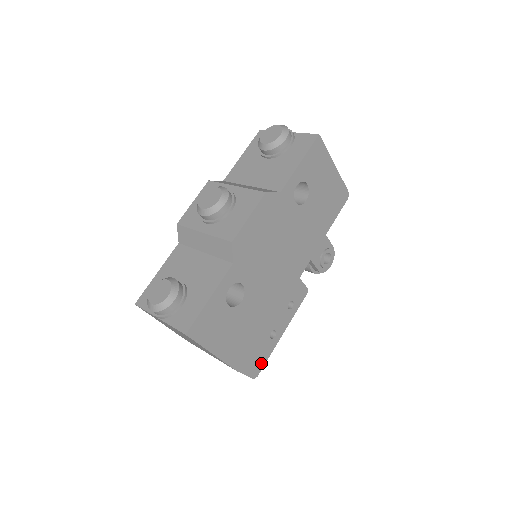
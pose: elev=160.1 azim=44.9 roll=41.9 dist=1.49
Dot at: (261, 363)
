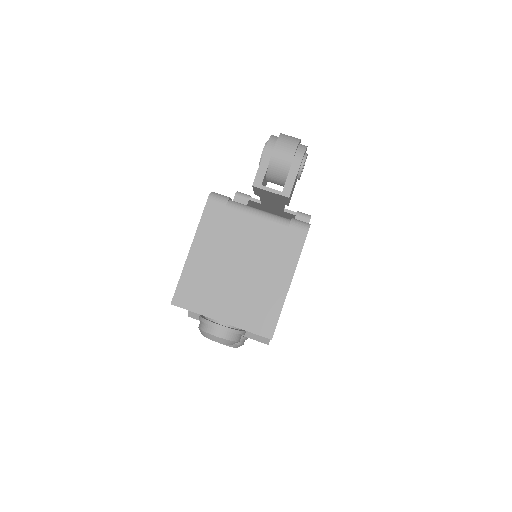
Dot at: occluded
